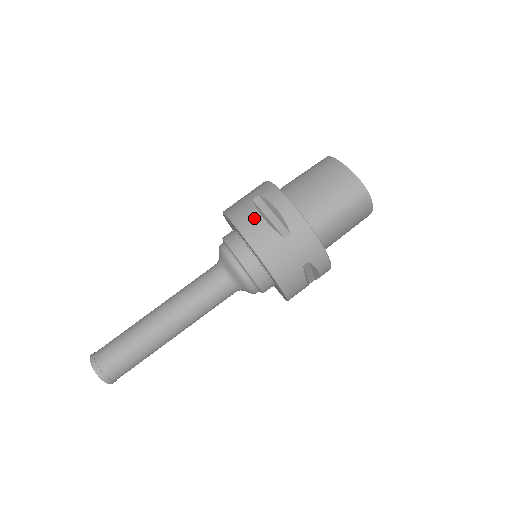
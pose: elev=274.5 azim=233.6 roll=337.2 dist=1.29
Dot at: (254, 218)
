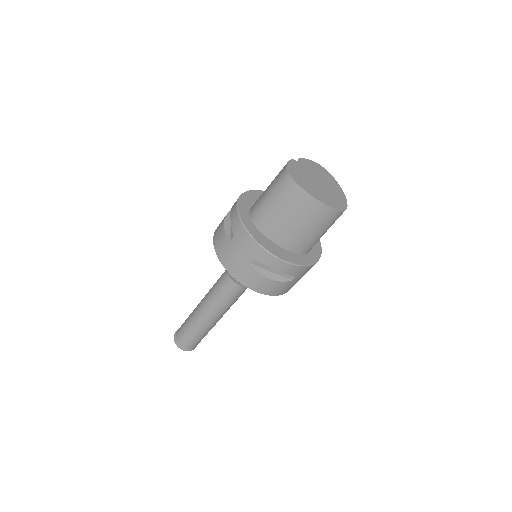
Dot at: (262, 281)
